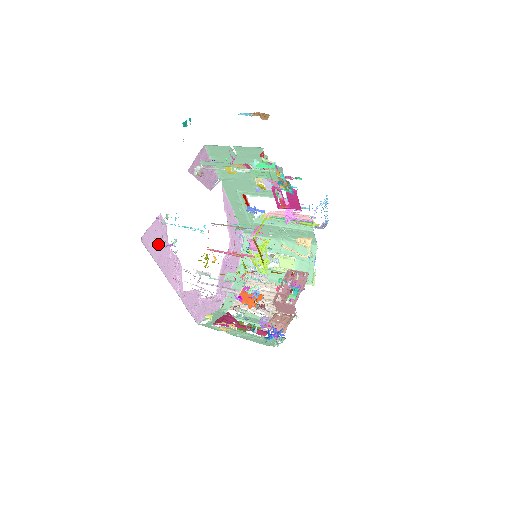
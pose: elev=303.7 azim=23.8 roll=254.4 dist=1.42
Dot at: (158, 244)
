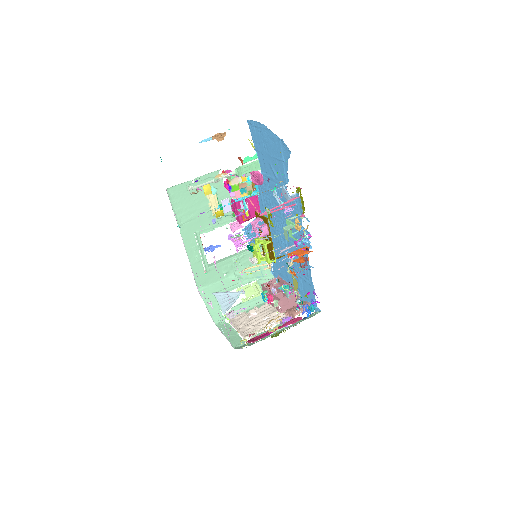
Dot at: occluded
